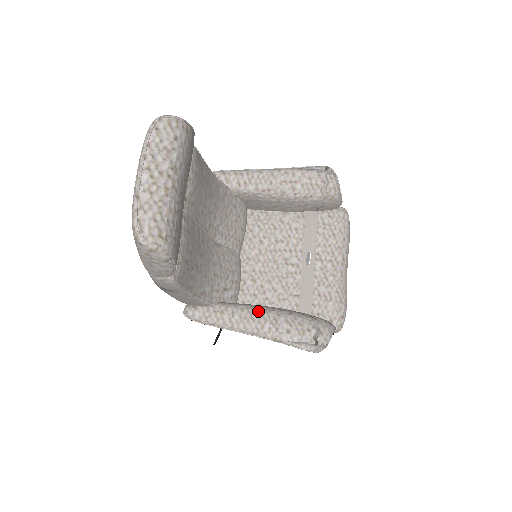
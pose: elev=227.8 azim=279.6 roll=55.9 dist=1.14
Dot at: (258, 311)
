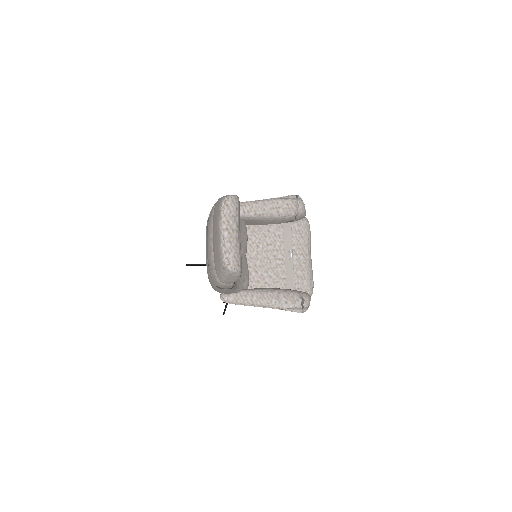
Dot at: (267, 292)
